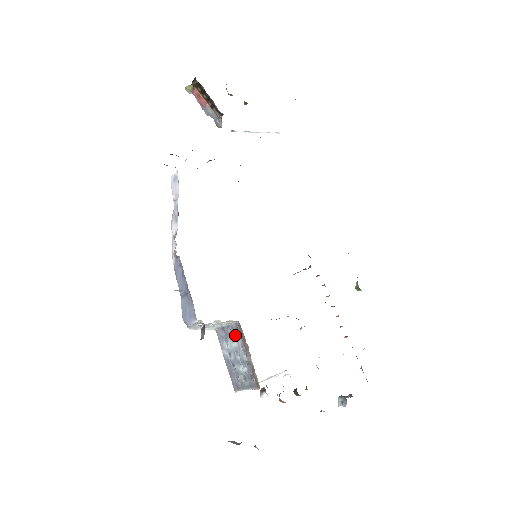
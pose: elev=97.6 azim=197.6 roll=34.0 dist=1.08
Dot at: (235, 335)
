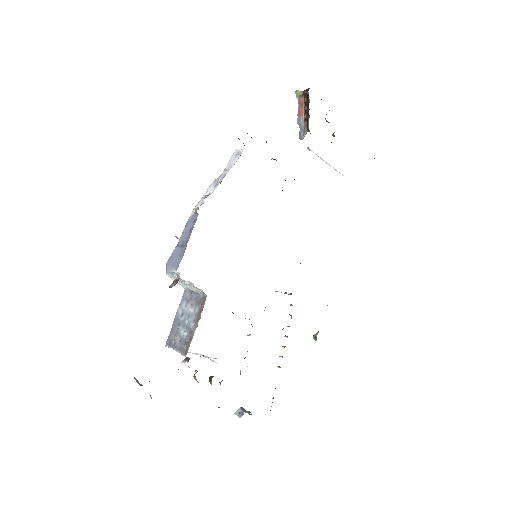
Dot at: (197, 303)
